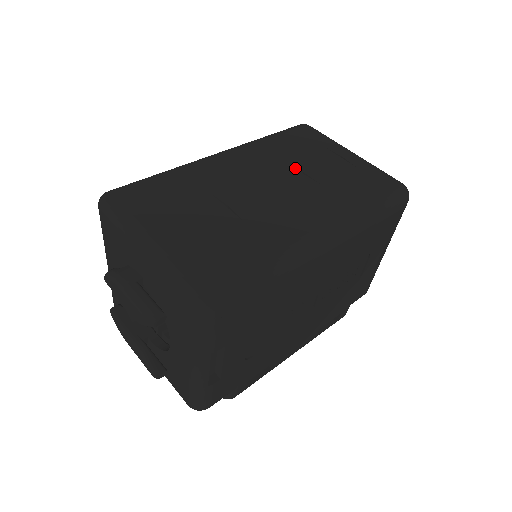
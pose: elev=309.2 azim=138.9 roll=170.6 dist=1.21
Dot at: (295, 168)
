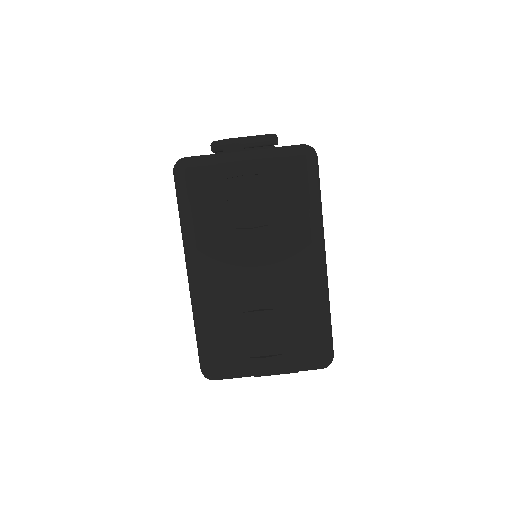
Dot at: (243, 230)
